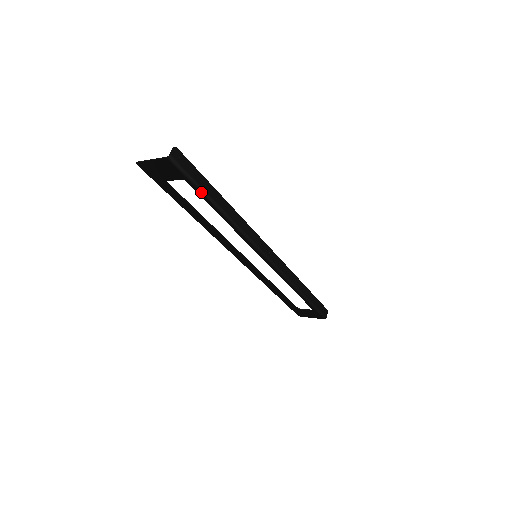
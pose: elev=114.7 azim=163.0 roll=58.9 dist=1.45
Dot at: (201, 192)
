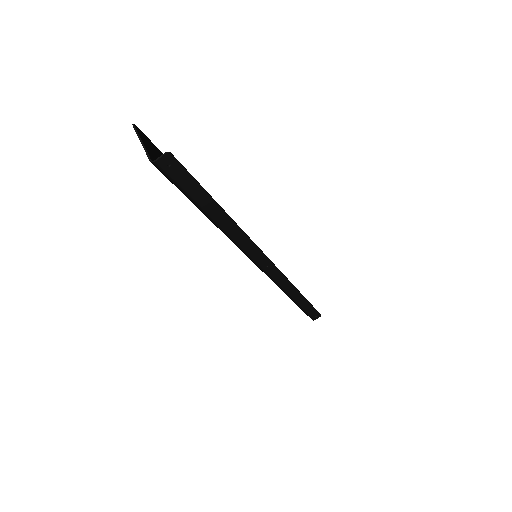
Dot at: (192, 202)
